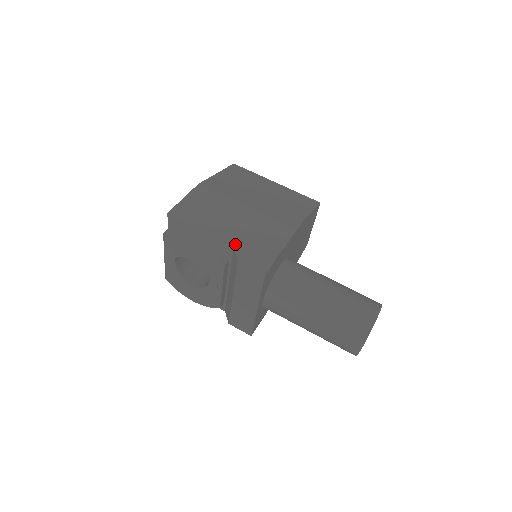
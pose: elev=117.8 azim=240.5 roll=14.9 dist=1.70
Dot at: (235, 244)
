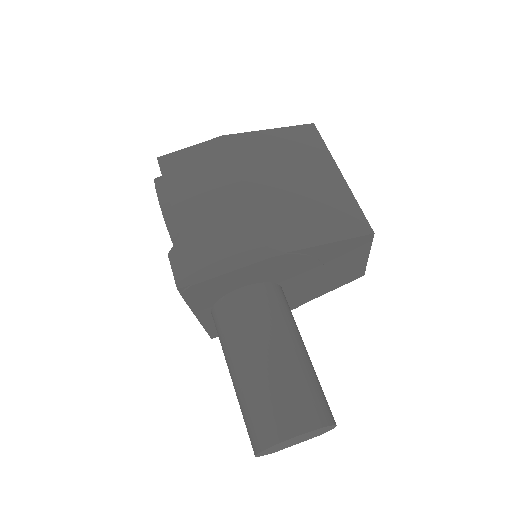
Dot at: (183, 233)
